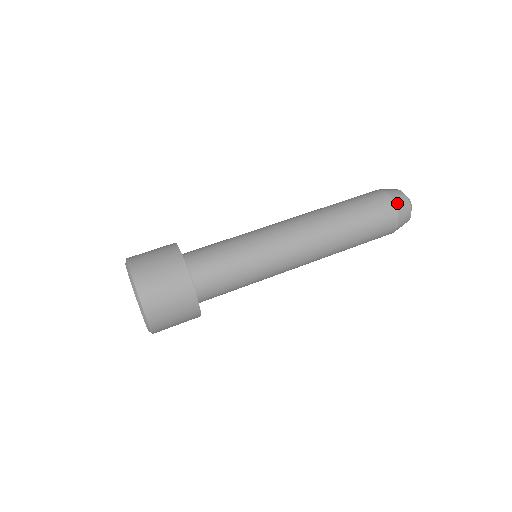
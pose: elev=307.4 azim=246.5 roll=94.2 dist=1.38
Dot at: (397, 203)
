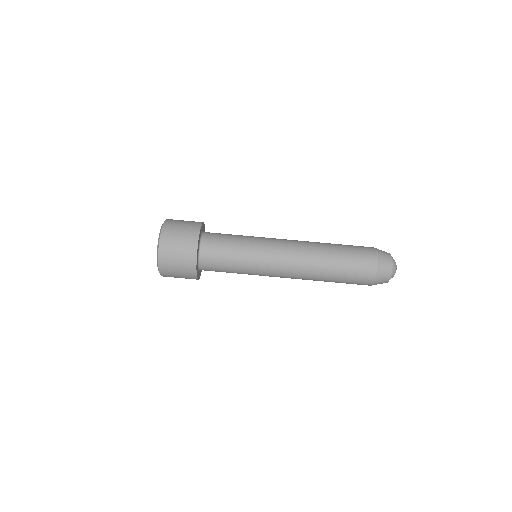
Dot at: occluded
